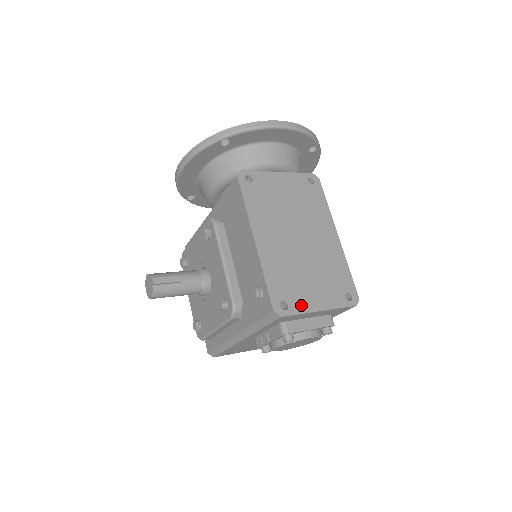
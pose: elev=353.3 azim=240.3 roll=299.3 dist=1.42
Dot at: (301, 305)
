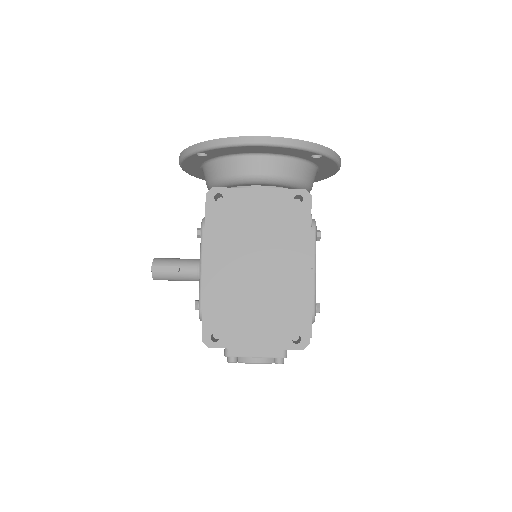
Dot at: (234, 340)
